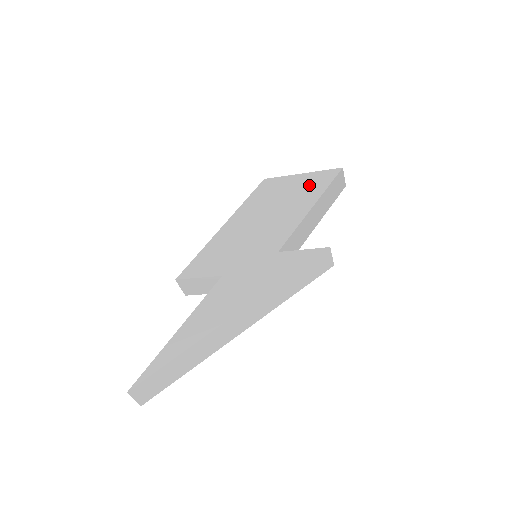
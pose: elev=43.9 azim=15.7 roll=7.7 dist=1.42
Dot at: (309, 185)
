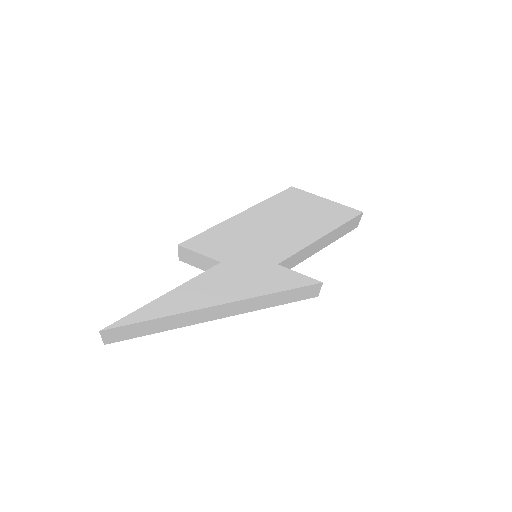
Dot at: (328, 214)
